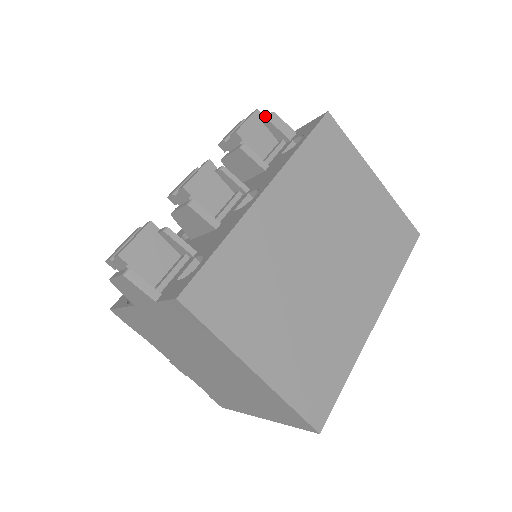
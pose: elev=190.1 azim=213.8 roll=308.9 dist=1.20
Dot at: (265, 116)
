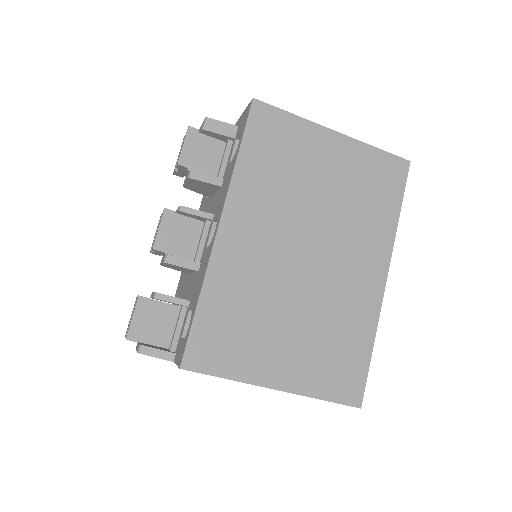
Dot at: (202, 123)
